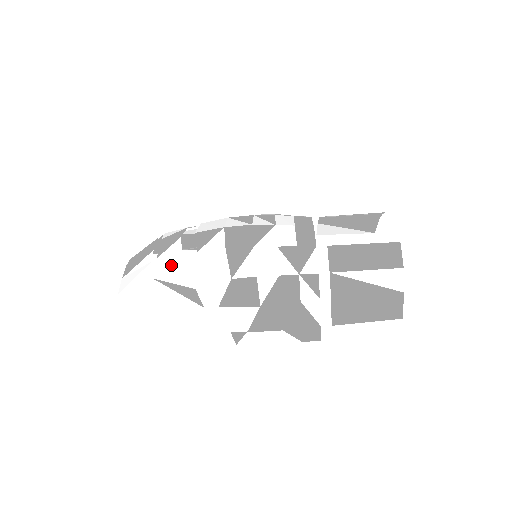
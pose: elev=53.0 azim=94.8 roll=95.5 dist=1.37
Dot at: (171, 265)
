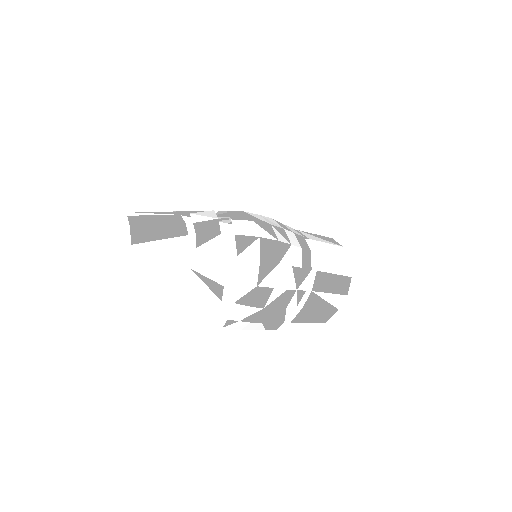
Dot at: (211, 261)
